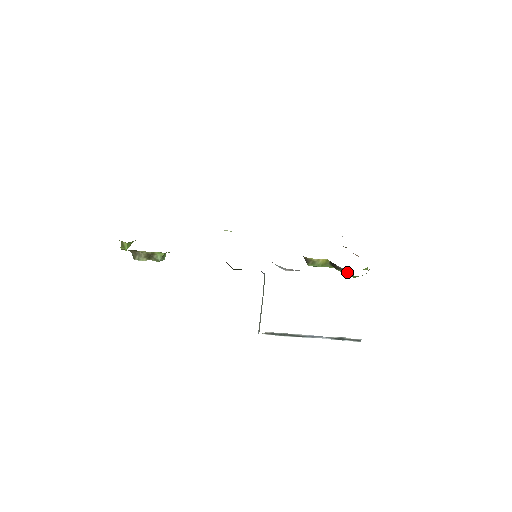
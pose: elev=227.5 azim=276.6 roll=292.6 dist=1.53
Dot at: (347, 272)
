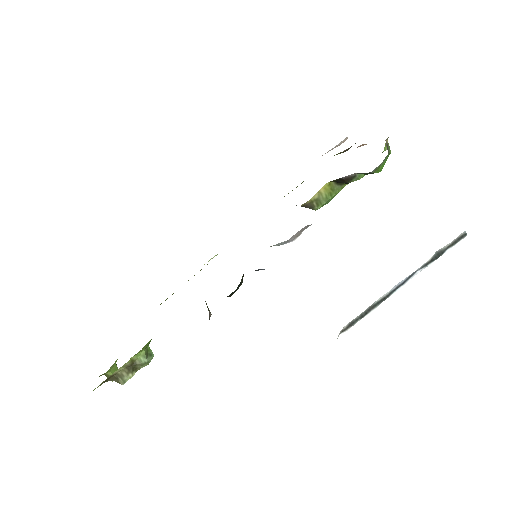
Dot at: (363, 173)
